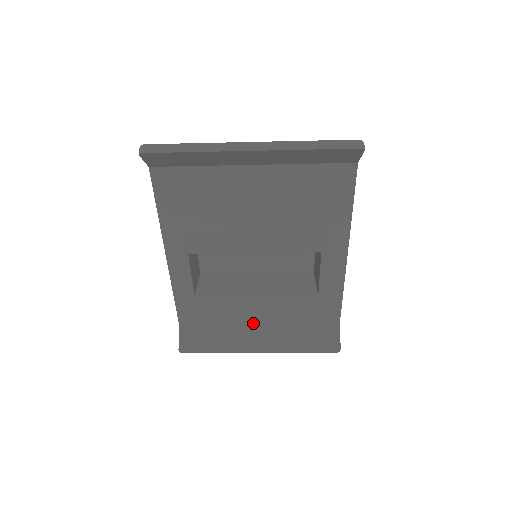
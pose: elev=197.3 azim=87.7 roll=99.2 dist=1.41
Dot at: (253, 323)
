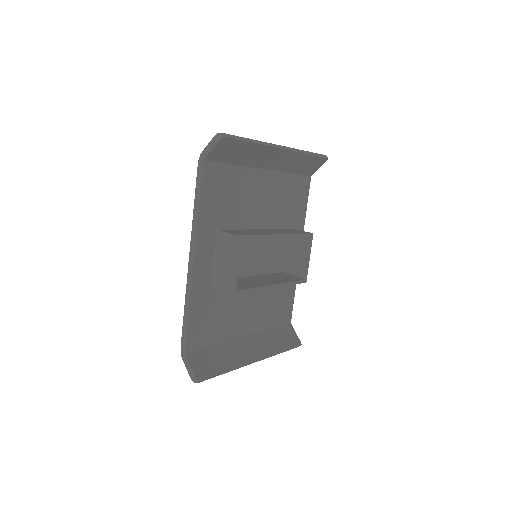
Dot at: (241, 337)
